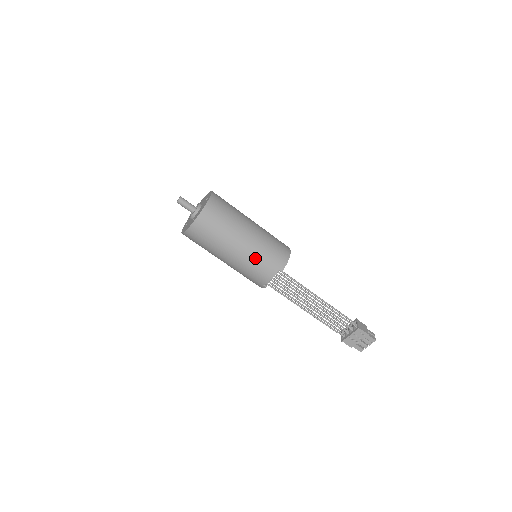
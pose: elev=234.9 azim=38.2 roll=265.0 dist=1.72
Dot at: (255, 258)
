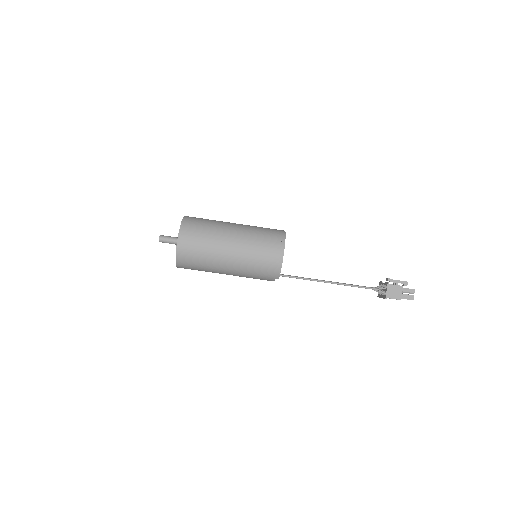
Dot at: (247, 276)
